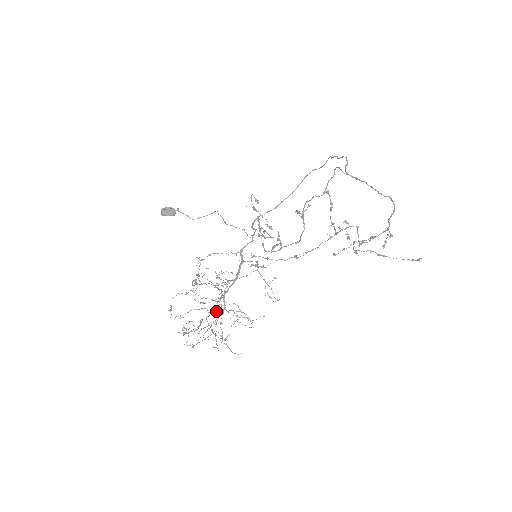
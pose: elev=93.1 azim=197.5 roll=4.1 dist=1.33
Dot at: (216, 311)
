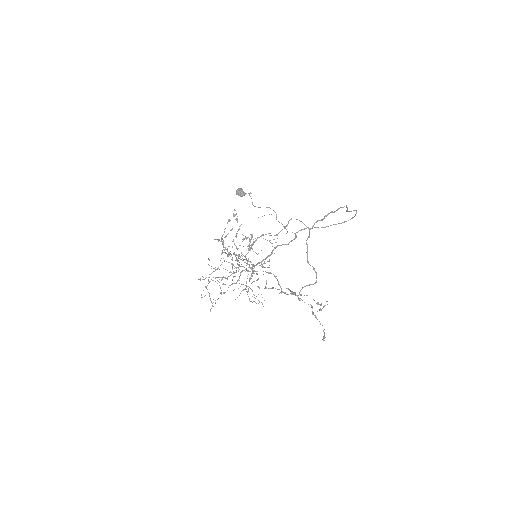
Dot at: (226, 278)
